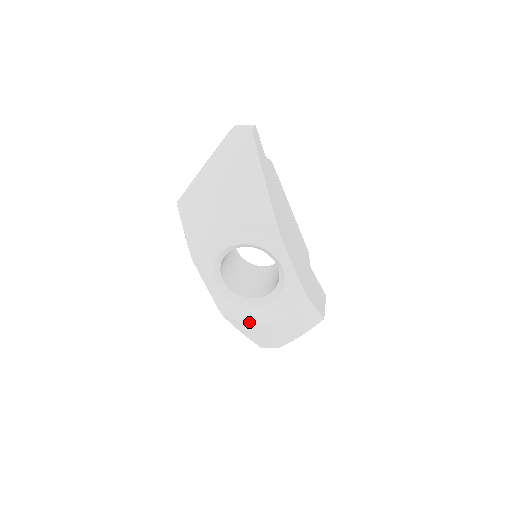
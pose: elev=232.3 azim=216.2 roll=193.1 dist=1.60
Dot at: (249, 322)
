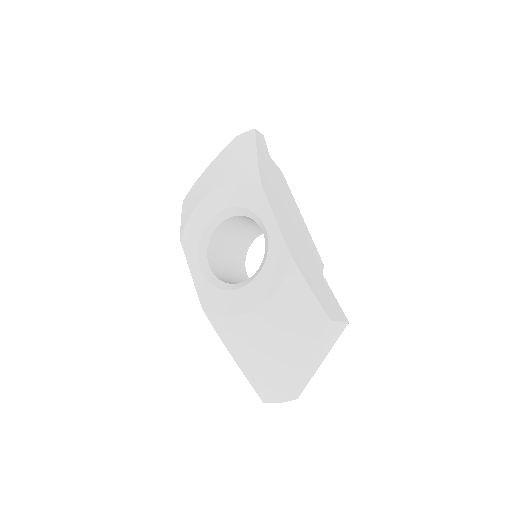
Dot at: (231, 315)
